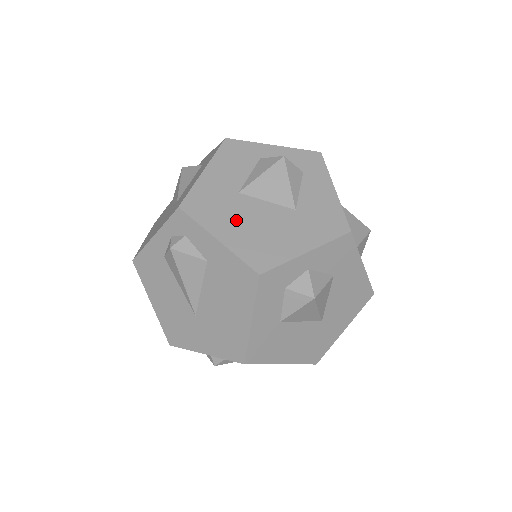
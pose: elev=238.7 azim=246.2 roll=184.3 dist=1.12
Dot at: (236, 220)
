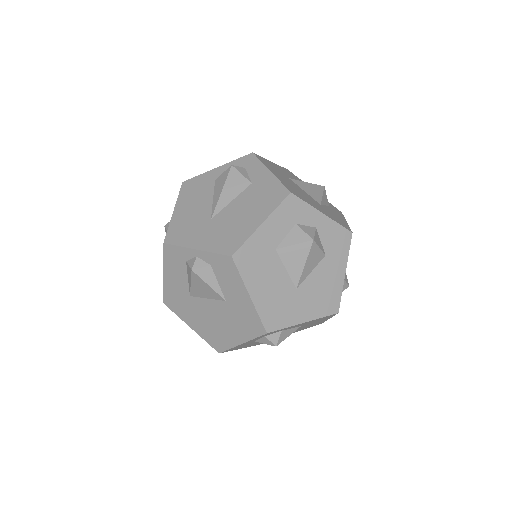
Dot at: (284, 178)
